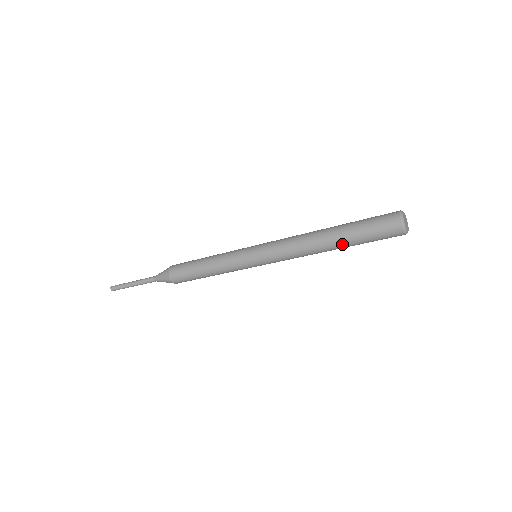
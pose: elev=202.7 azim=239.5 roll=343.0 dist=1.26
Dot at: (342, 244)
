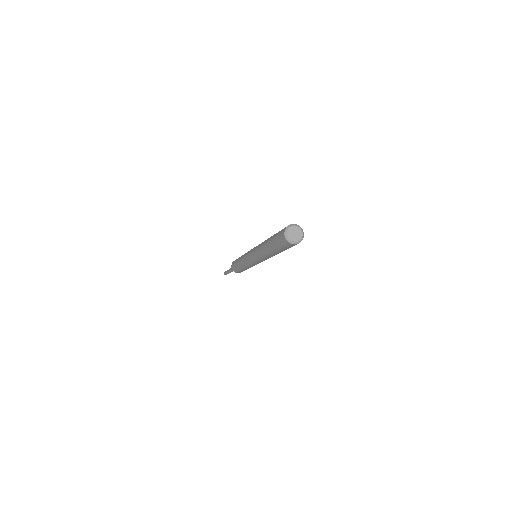
Dot at: (271, 249)
